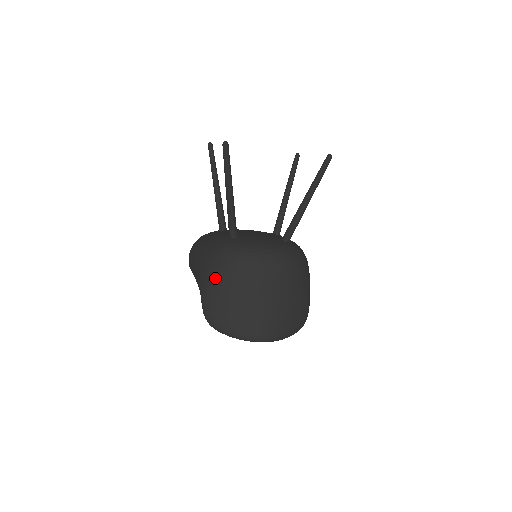
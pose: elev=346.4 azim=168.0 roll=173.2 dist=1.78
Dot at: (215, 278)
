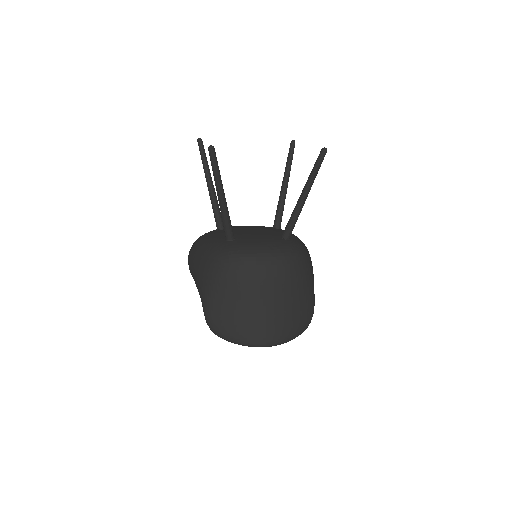
Dot at: (214, 286)
